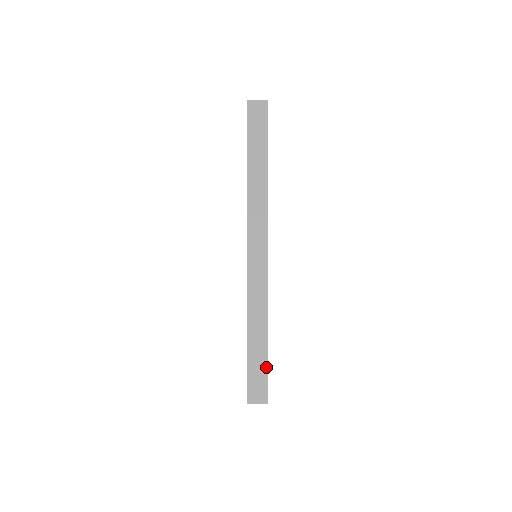
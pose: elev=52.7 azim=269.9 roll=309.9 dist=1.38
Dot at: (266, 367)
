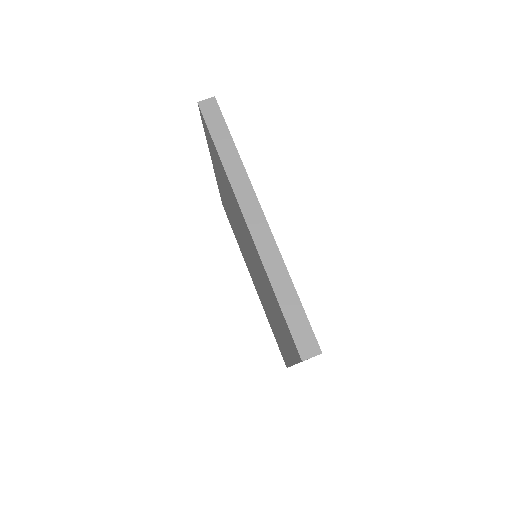
Dot at: (306, 319)
